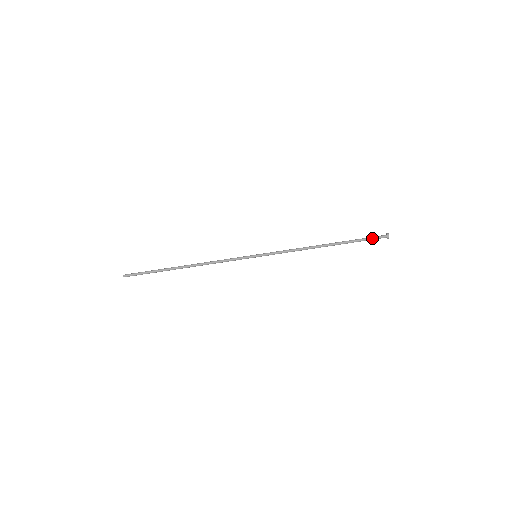
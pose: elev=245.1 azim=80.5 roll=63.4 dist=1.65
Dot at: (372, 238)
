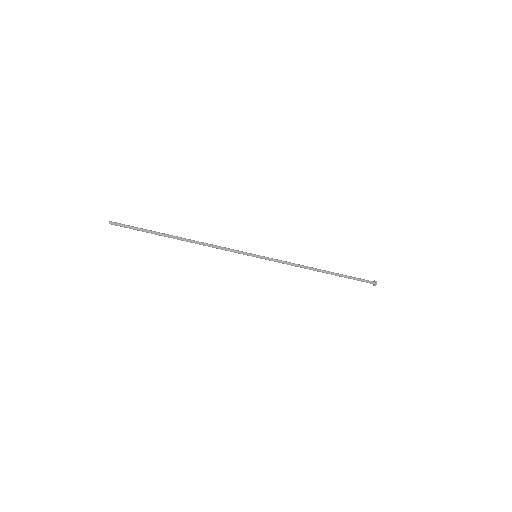
Dot at: (363, 280)
